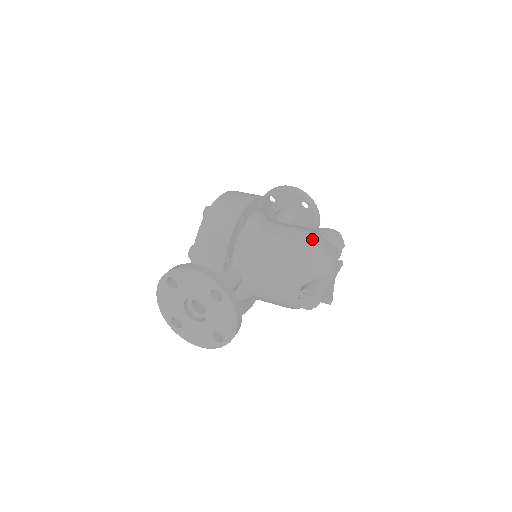
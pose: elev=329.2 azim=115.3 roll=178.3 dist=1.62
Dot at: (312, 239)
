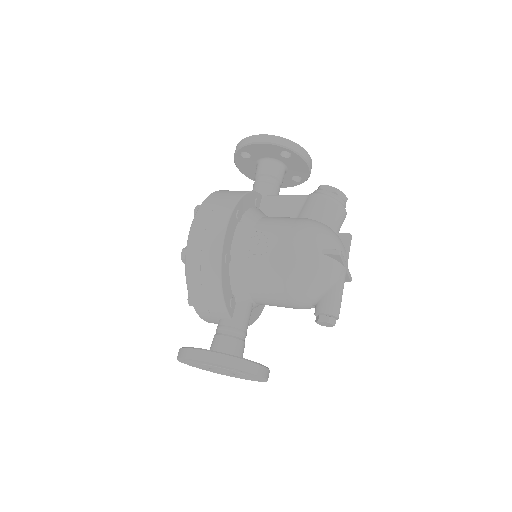
Dot at: (308, 251)
